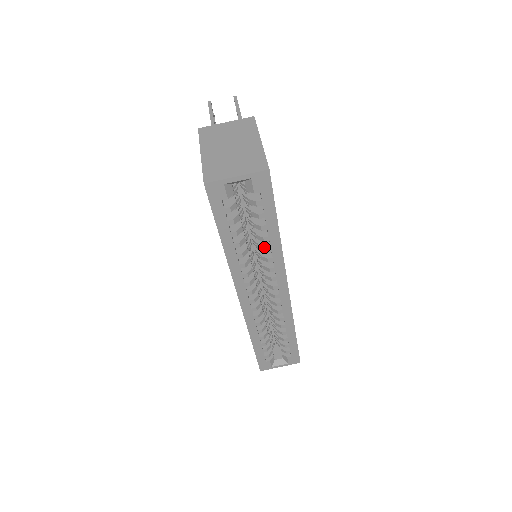
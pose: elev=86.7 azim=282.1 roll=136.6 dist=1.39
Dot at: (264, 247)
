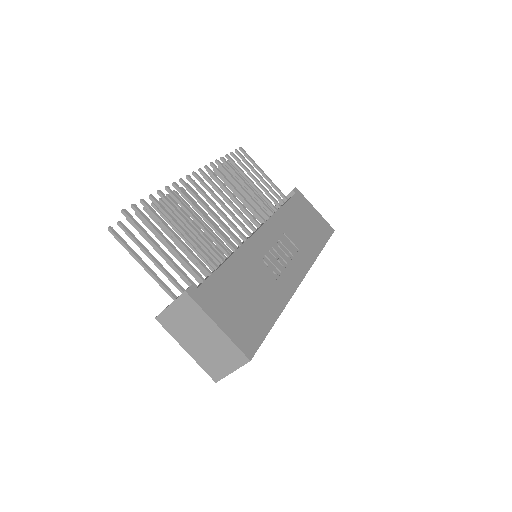
Dot at: occluded
